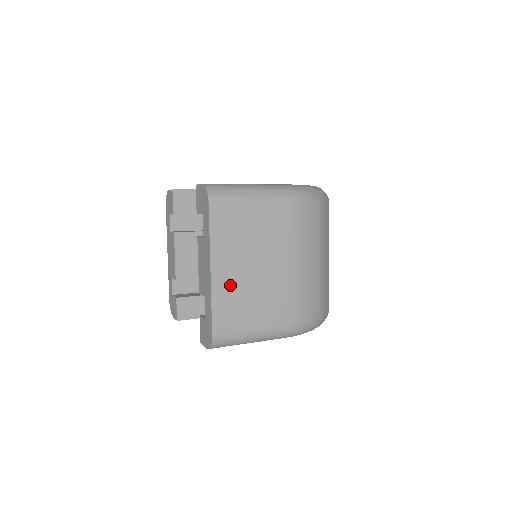
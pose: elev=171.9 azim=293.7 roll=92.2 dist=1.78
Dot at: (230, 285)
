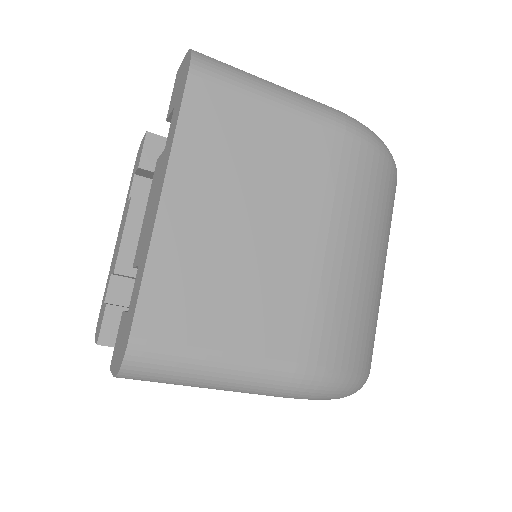
Dot at: (194, 243)
